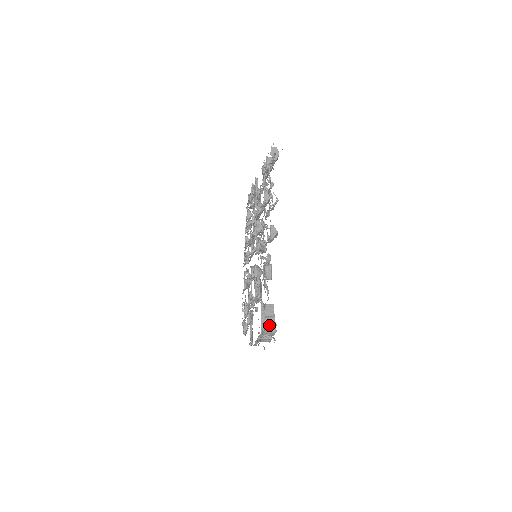
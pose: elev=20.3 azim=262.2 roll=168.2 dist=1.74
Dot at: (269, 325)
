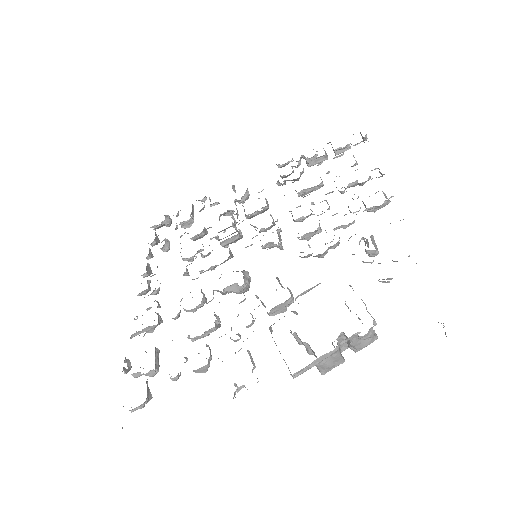
Dot at: occluded
